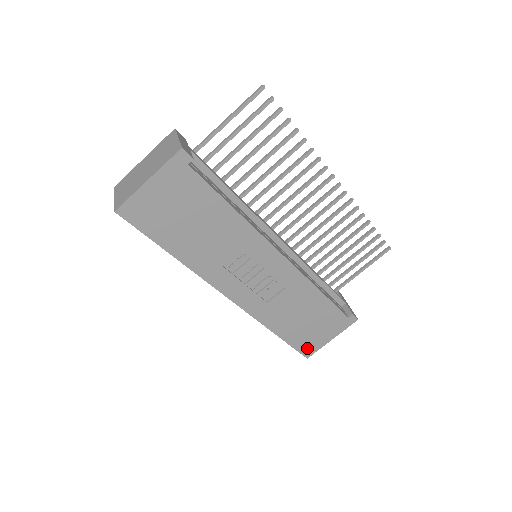
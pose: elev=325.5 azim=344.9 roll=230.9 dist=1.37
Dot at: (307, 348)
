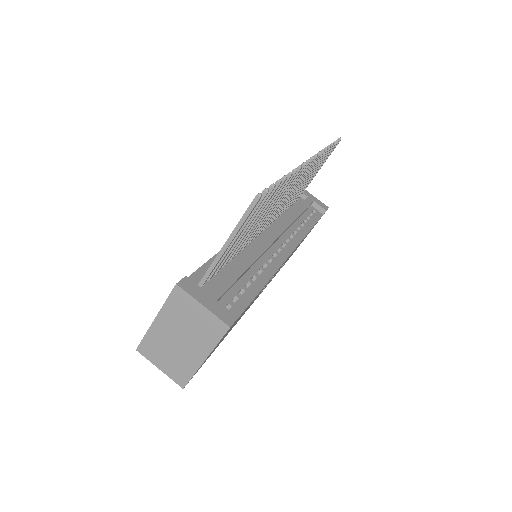
Dot at: occluded
